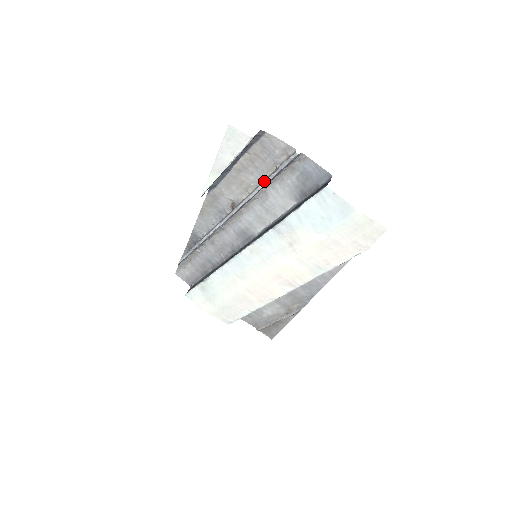
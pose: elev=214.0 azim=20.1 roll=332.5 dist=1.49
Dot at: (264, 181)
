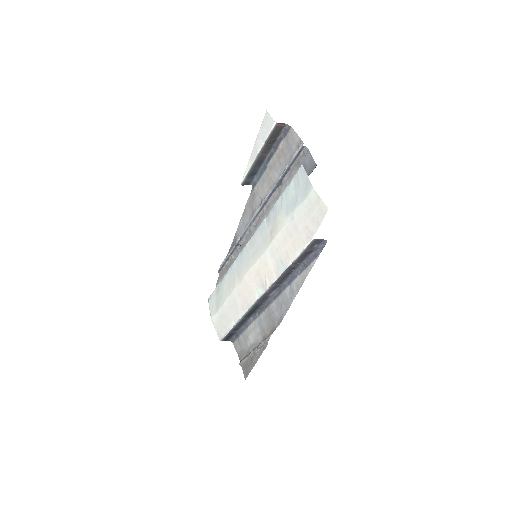
Dot at: (280, 176)
